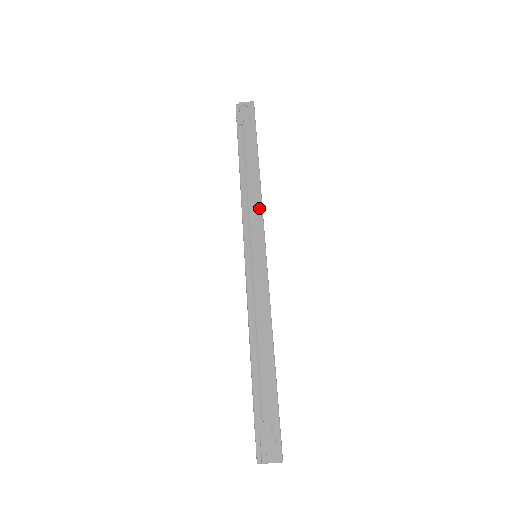
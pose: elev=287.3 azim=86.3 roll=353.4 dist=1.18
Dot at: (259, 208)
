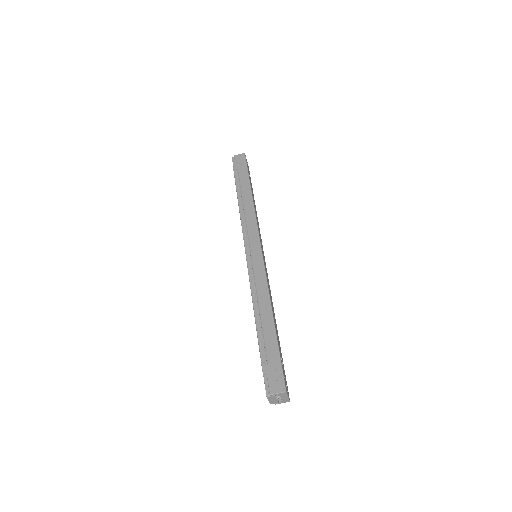
Dot at: (254, 221)
